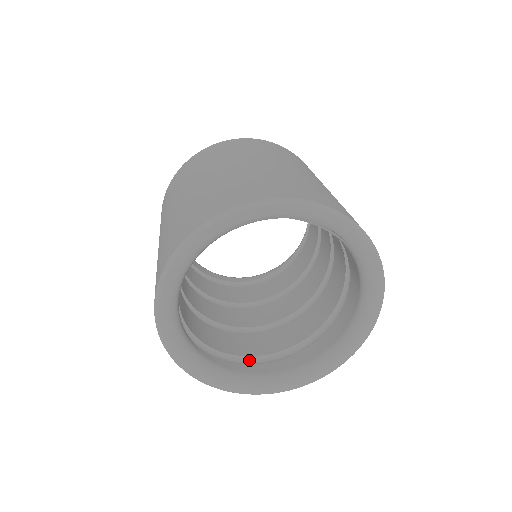
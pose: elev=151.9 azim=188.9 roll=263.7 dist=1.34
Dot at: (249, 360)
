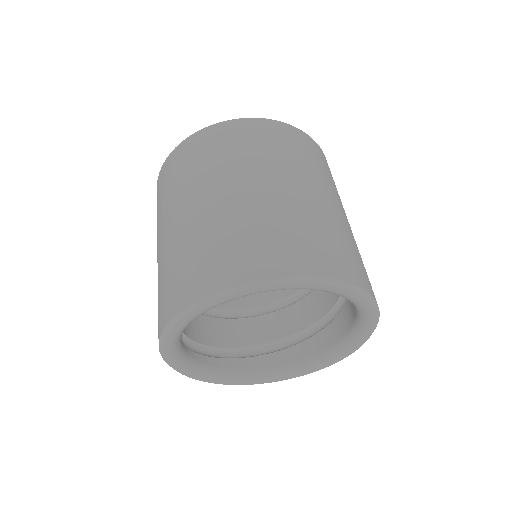
Dot at: (240, 351)
